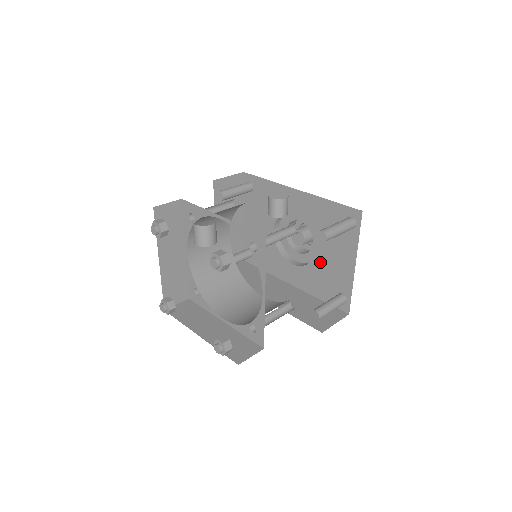
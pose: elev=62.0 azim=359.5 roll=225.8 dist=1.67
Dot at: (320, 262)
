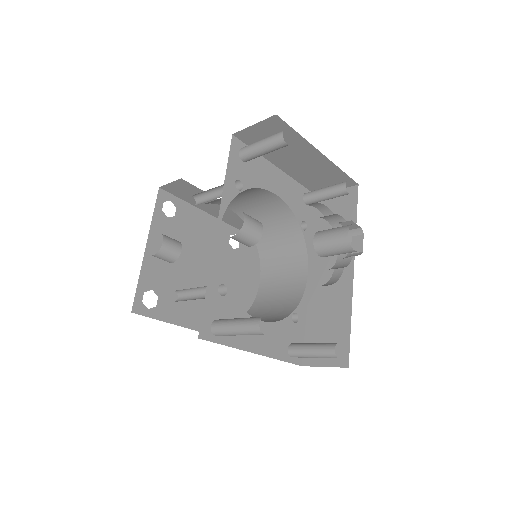
Dot at: occluded
